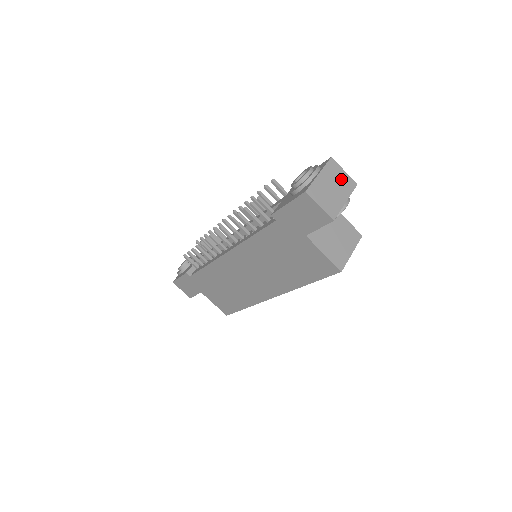
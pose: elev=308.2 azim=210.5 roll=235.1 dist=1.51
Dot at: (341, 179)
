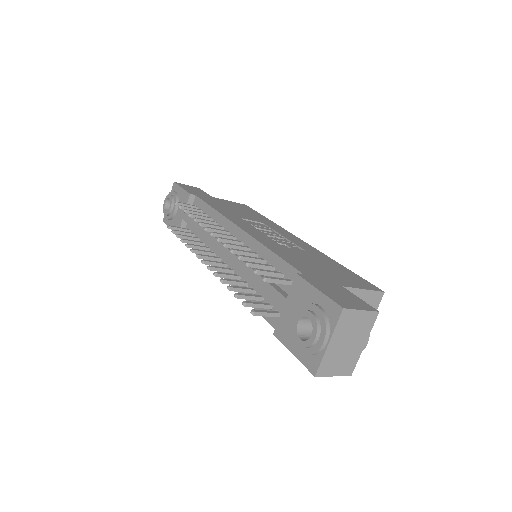
Dot at: (358, 324)
